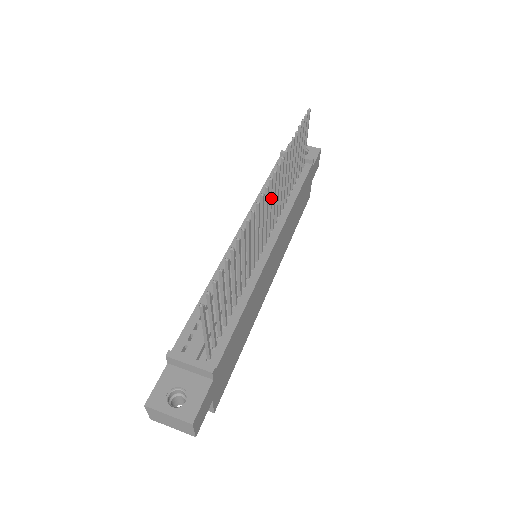
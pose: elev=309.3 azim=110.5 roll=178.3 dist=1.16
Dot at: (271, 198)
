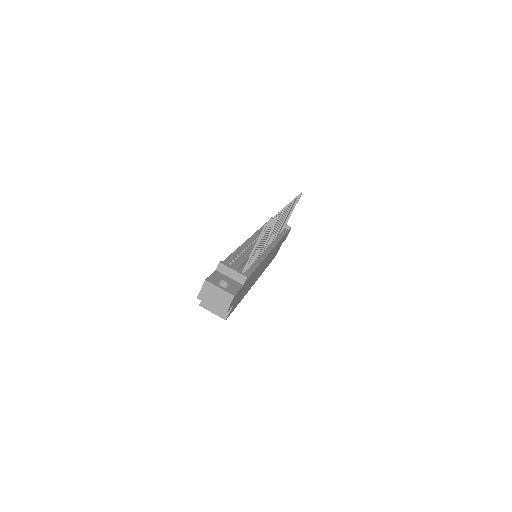
Dot at: occluded
